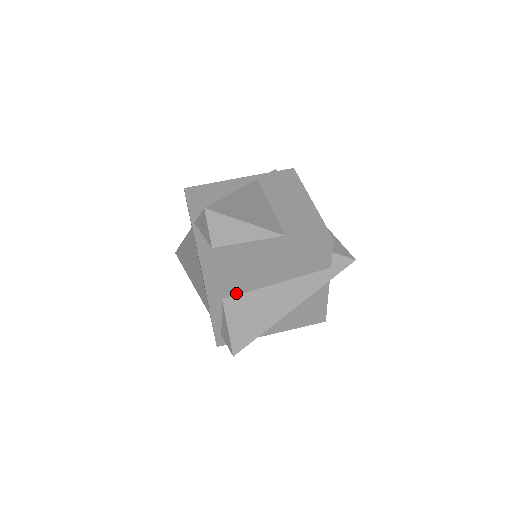
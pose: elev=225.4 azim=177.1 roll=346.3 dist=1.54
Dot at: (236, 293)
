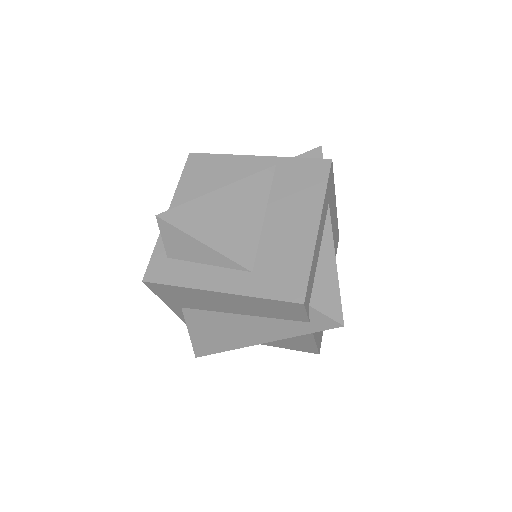
Dot at: (195, 307)
